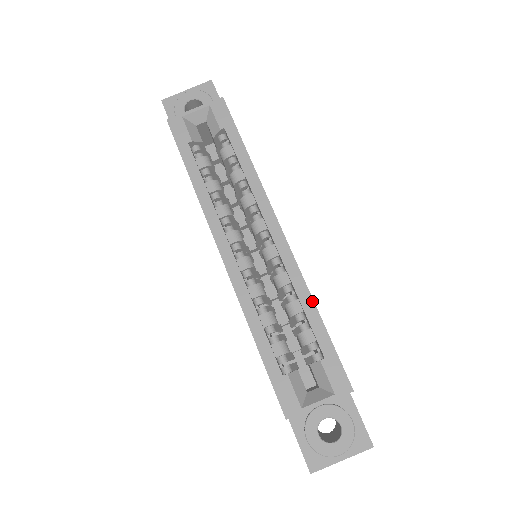
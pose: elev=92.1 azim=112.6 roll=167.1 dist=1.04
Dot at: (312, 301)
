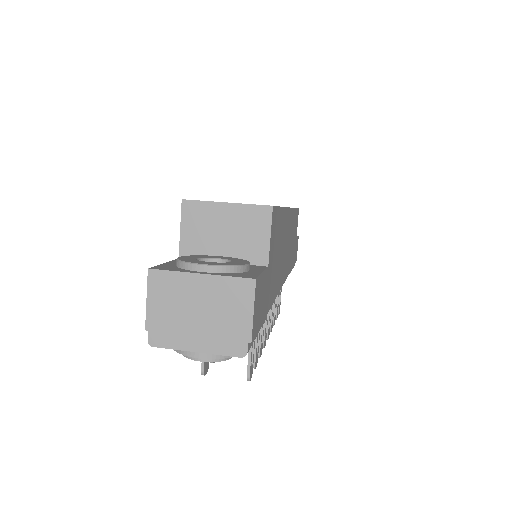
Dot at: occluded
